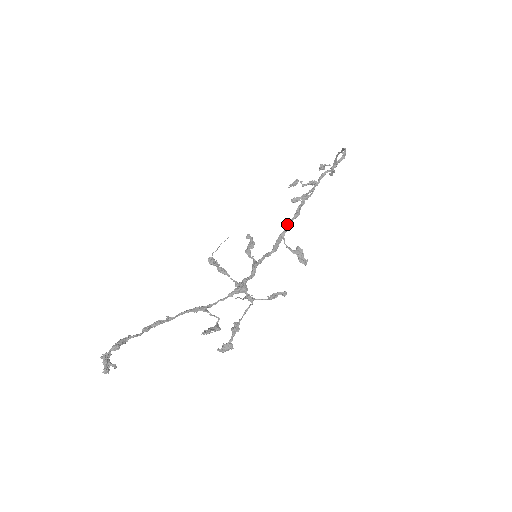
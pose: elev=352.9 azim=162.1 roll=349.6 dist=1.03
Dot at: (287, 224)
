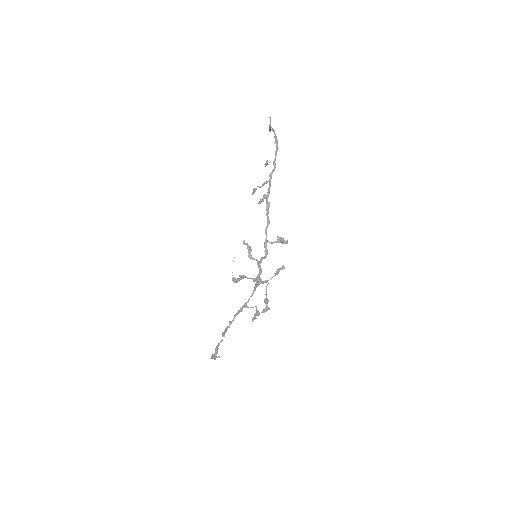
Dot at: (265, 232)
